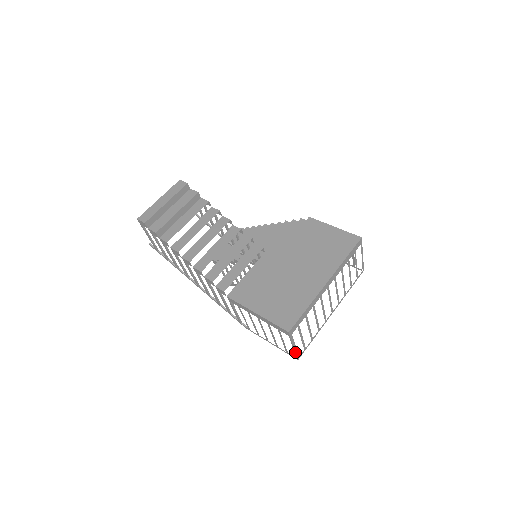
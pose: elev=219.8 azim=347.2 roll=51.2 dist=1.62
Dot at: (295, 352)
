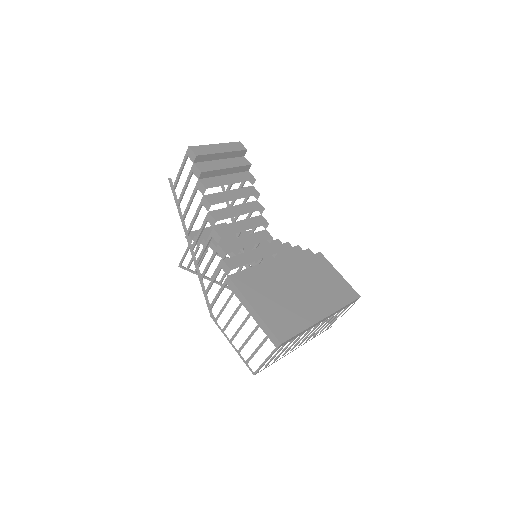
Dot at: (261, 366)
